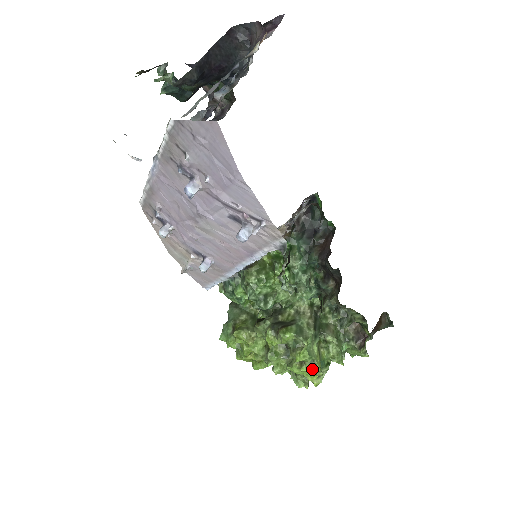
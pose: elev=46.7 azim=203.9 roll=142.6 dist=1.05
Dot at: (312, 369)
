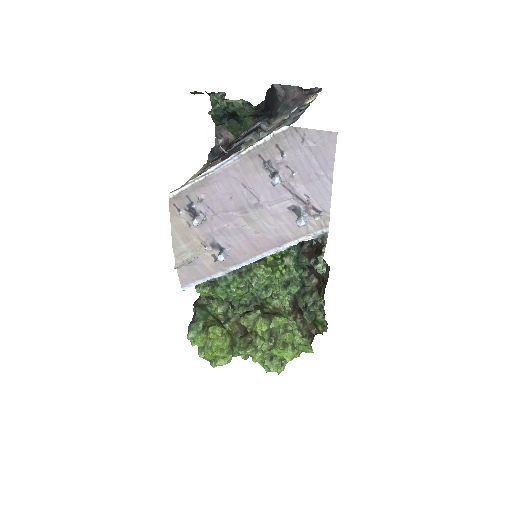
Dot at: (293, 351)
